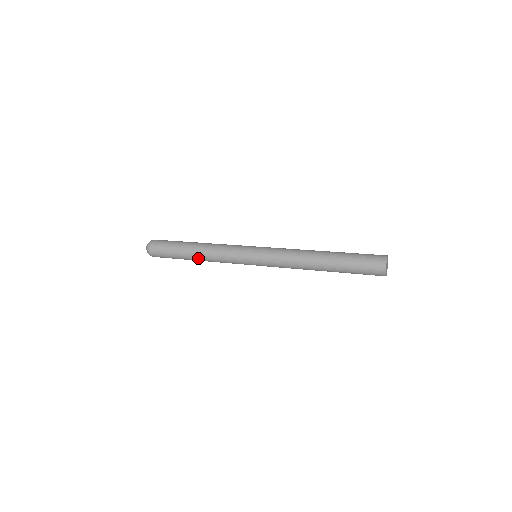
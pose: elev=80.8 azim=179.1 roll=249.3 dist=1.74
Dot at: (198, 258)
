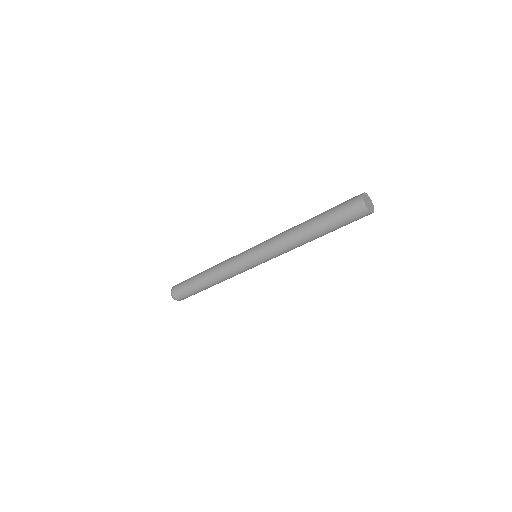
Dot at: (207, 275)
